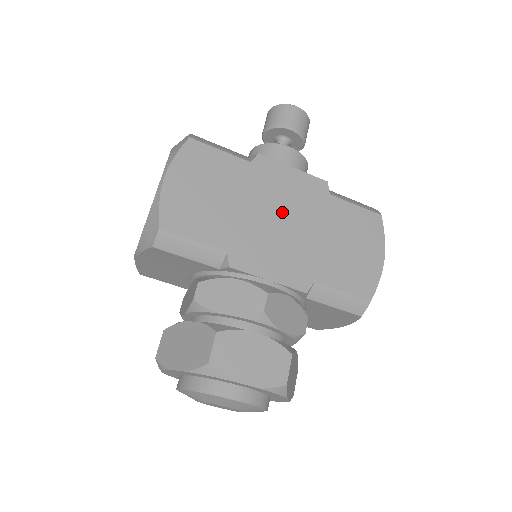
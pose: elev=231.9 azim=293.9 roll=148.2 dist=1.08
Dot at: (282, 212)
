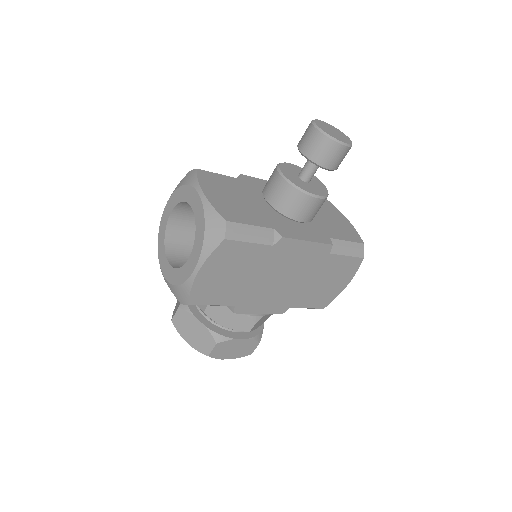
Dot at: (285, 274)
